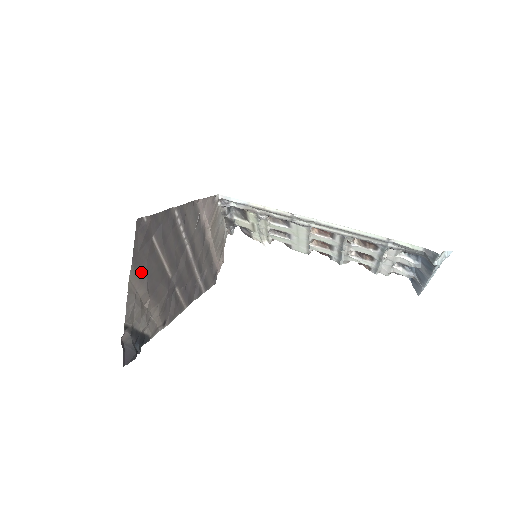
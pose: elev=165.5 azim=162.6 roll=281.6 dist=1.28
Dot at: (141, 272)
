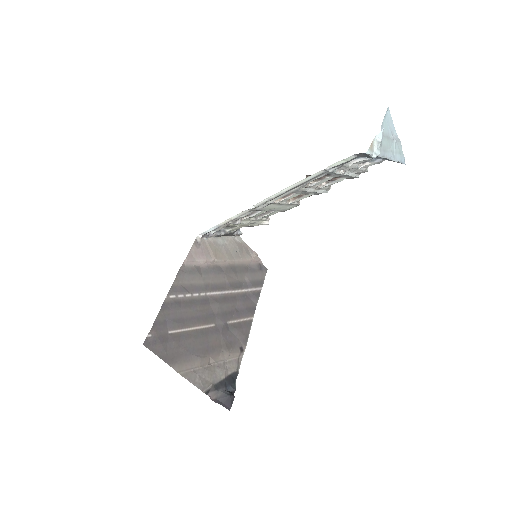
Dot at: (183, 358)
